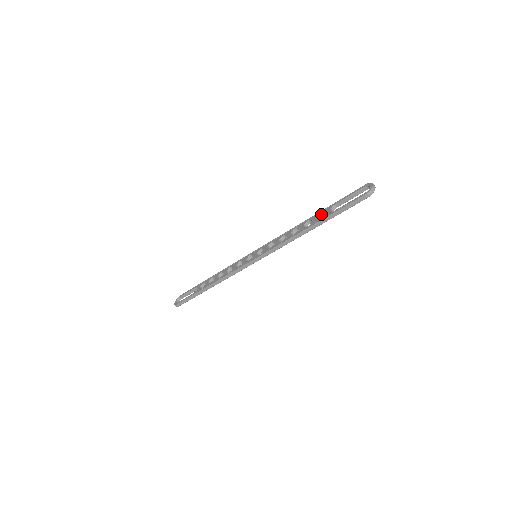
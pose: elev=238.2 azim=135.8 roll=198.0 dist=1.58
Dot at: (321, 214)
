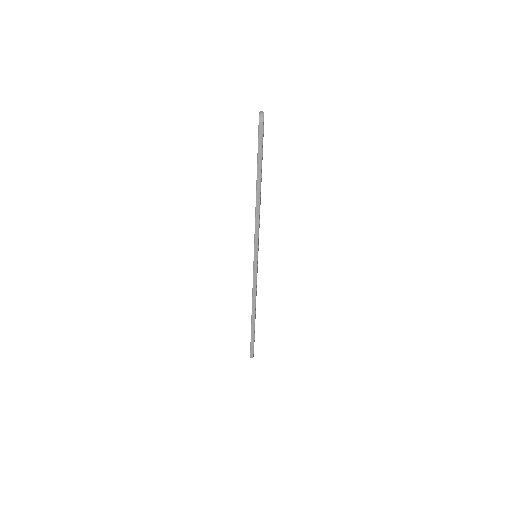
Dot at: occluded
